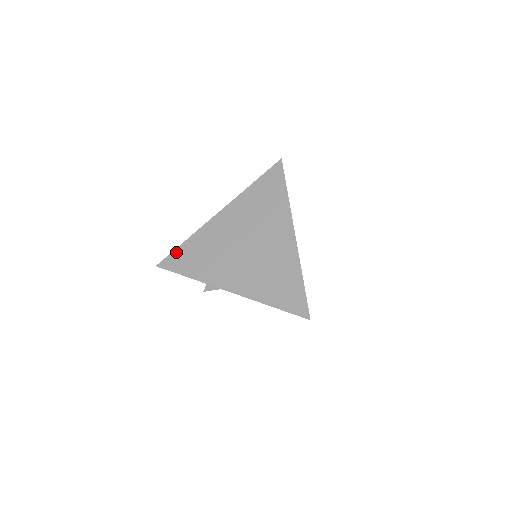
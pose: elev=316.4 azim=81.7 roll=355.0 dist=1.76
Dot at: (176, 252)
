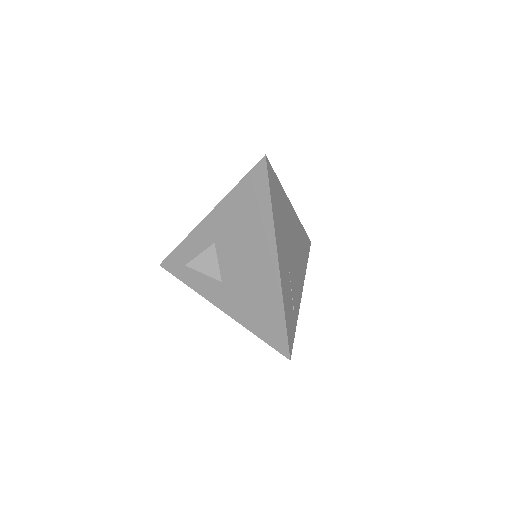
Dot at: occluded
